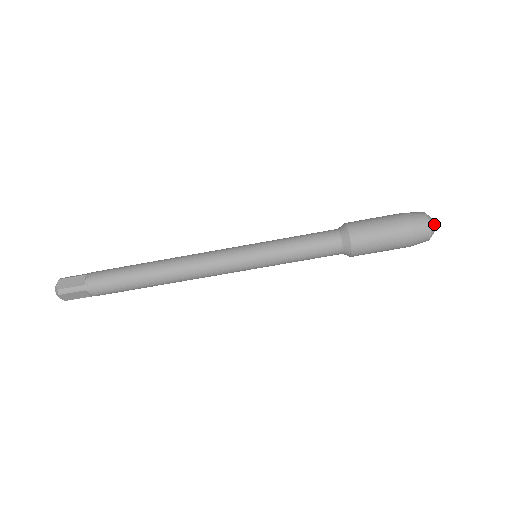
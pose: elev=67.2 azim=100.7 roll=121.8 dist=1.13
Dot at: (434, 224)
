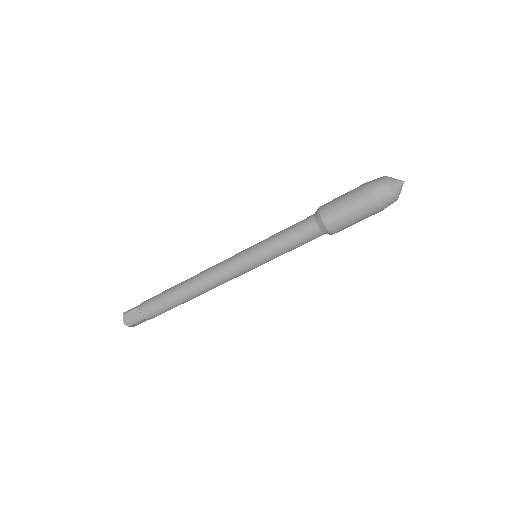
Dot at: (397, 187)
